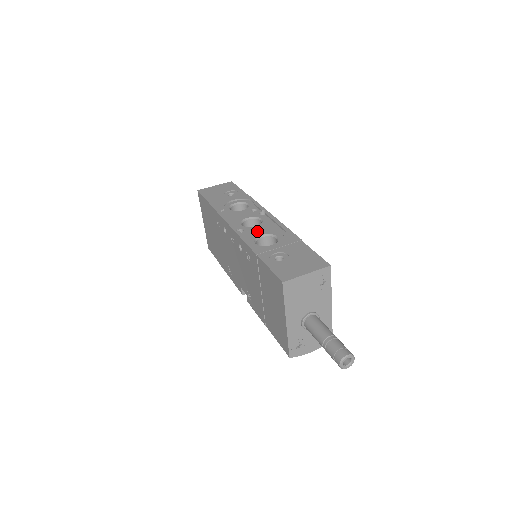
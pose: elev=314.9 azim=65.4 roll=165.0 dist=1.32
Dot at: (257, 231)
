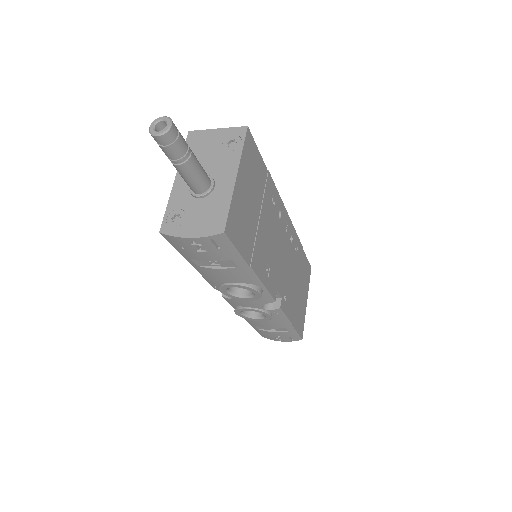
Dot at: occluded
